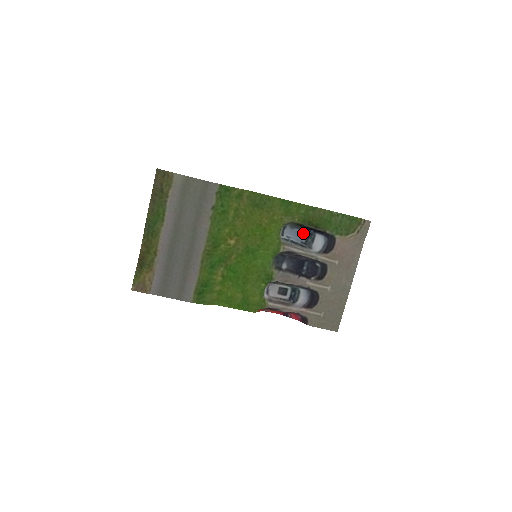
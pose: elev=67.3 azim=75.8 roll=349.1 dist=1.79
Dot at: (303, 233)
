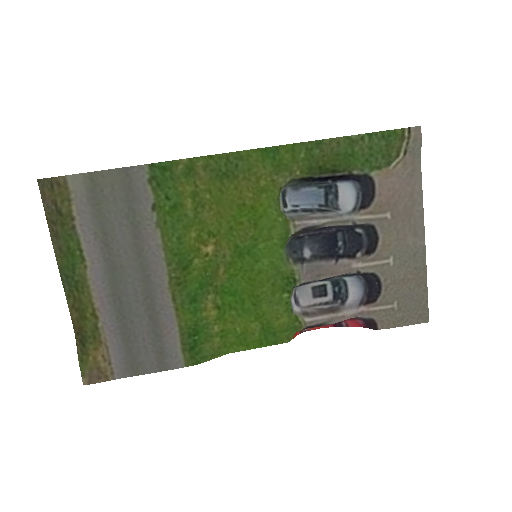
Dot at: (316, 190)
